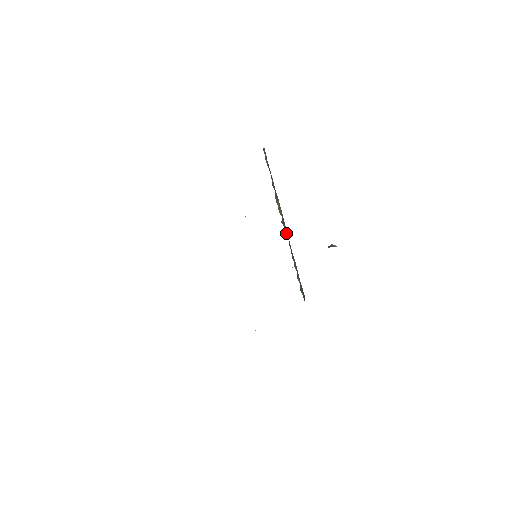
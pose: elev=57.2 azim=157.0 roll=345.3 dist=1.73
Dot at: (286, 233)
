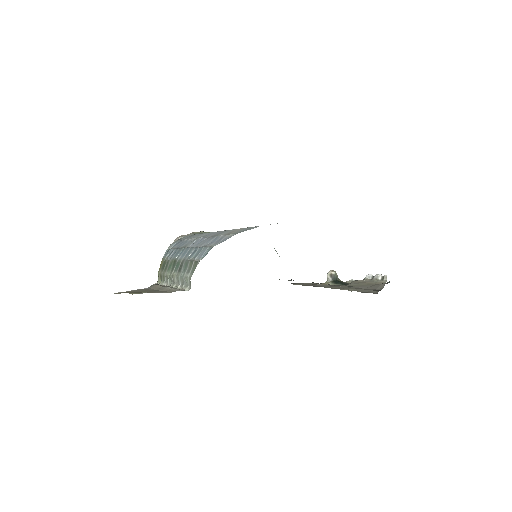
Dot at: occluded
